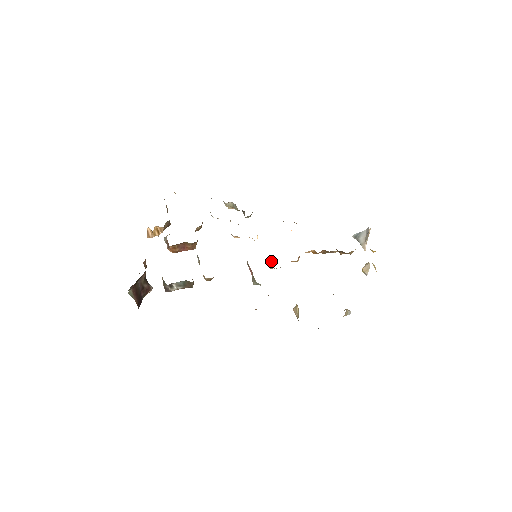
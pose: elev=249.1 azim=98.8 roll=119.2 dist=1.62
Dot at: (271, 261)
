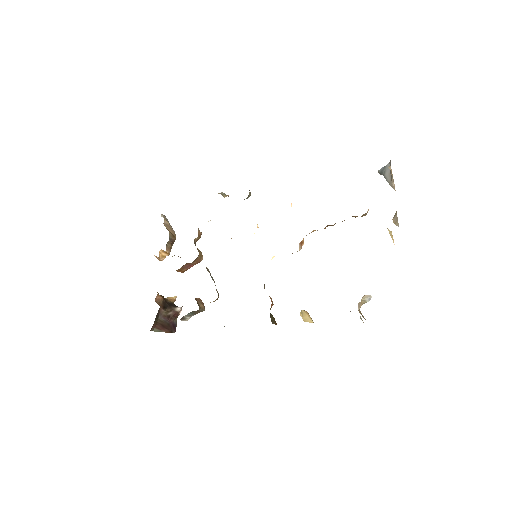
Dot at: (273, 256)
